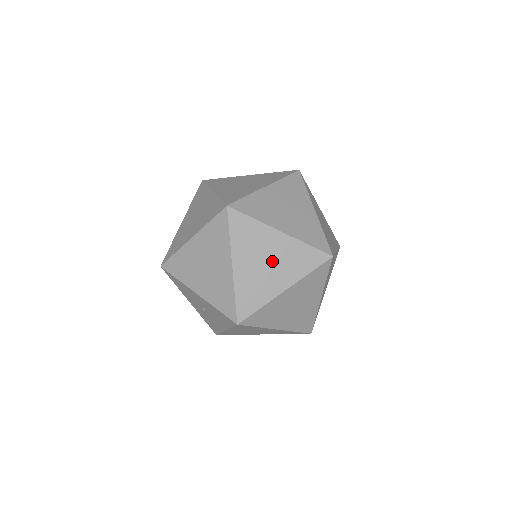
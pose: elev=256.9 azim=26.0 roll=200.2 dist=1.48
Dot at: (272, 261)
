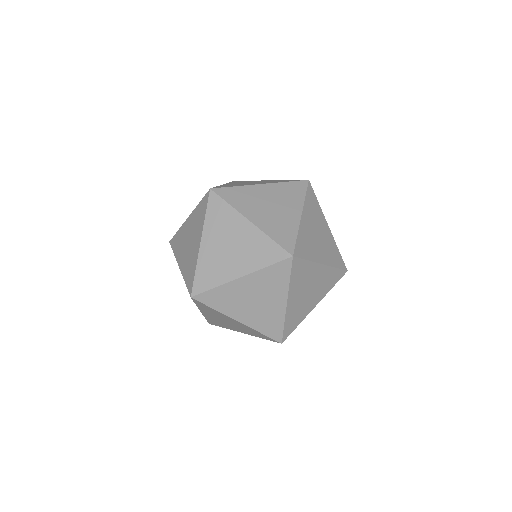
Dot at: (235, 247)
